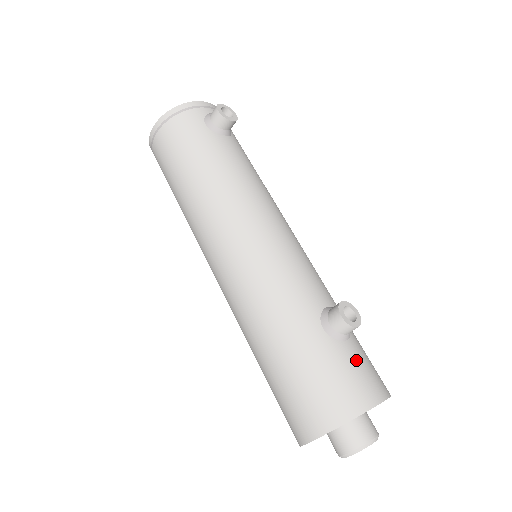
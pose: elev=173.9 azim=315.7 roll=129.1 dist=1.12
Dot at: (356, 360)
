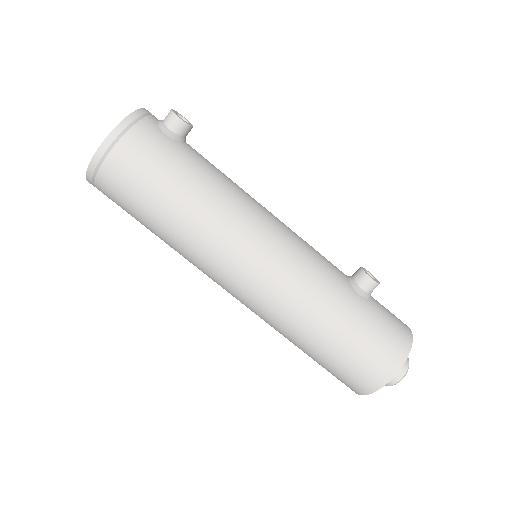
Dot at: (384, 308)
